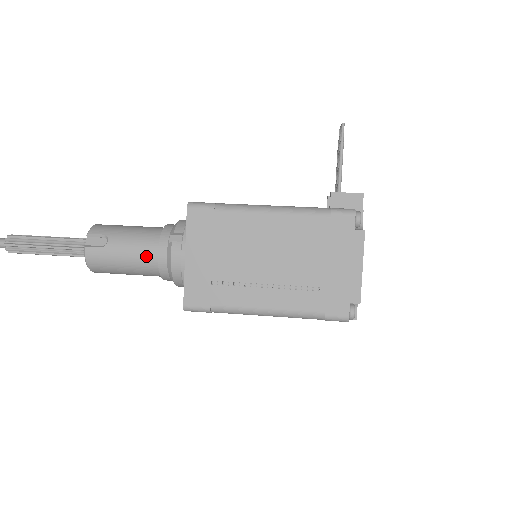
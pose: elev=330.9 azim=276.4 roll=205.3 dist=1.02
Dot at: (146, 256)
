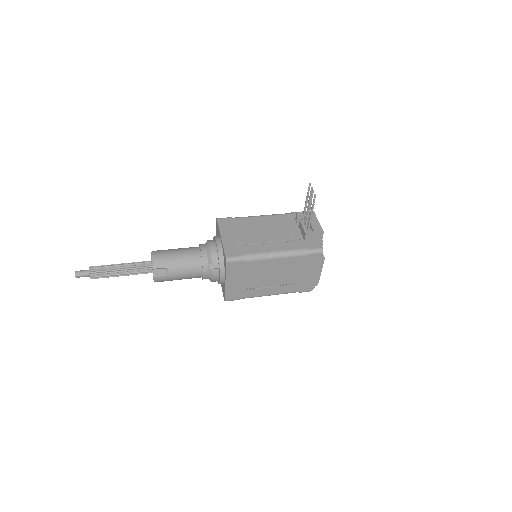
Dot at: (195, 275)
